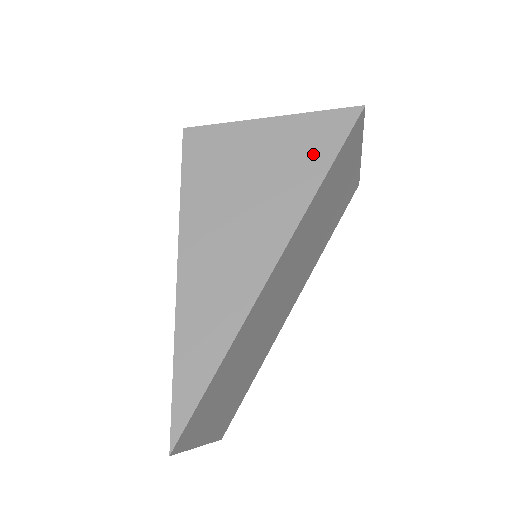
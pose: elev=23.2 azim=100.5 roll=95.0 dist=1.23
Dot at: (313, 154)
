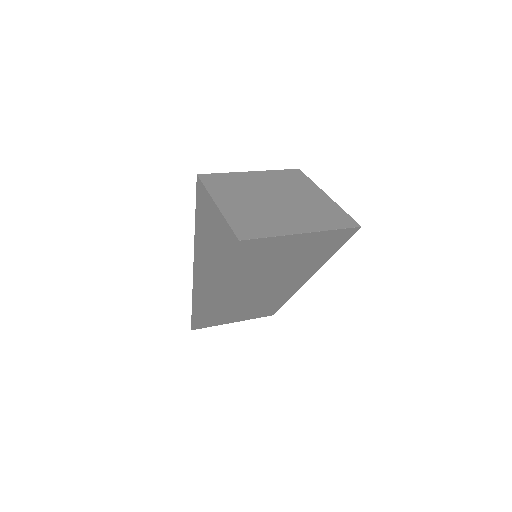
Dot at: (222, 250)
